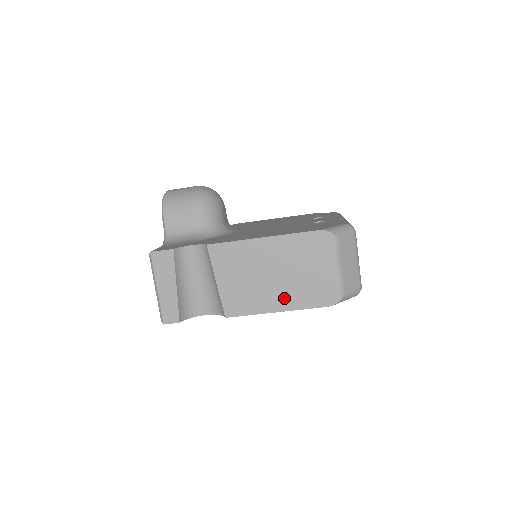
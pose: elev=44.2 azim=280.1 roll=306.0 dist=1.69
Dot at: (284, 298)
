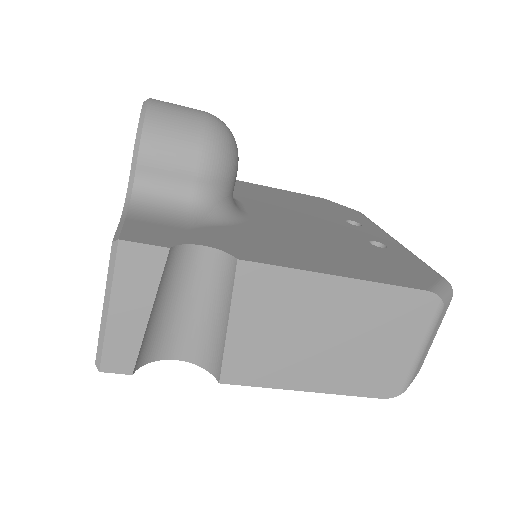
Dot at: (326, 374)
